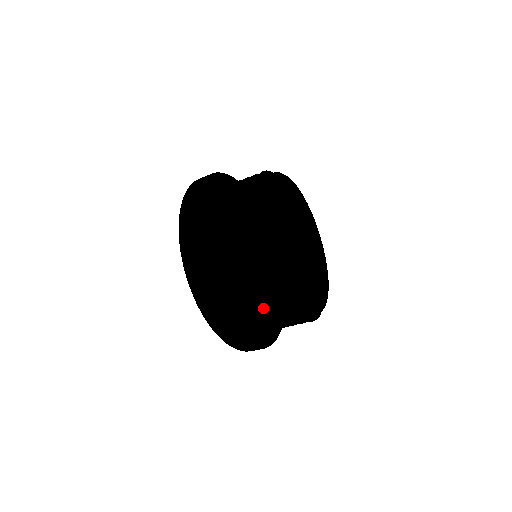
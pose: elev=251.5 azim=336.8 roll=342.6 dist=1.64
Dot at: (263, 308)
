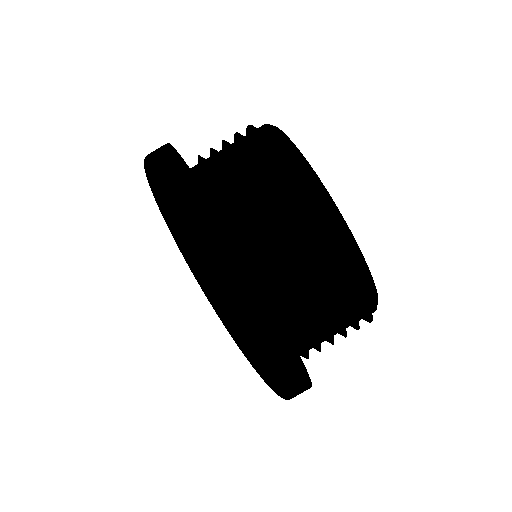
Dot at: (331, 332)
